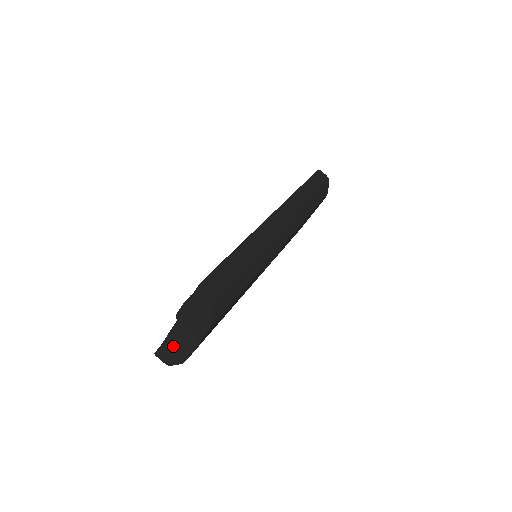
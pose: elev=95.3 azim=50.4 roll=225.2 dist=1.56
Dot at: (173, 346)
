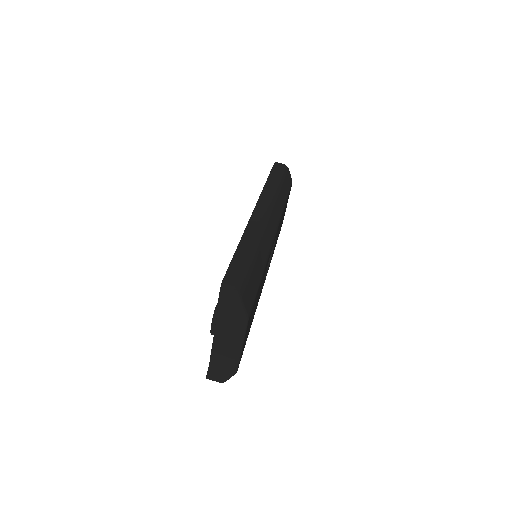
Dot at: (221, 359)
